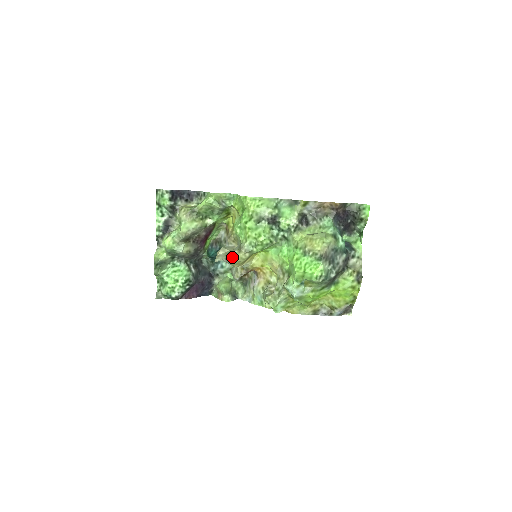
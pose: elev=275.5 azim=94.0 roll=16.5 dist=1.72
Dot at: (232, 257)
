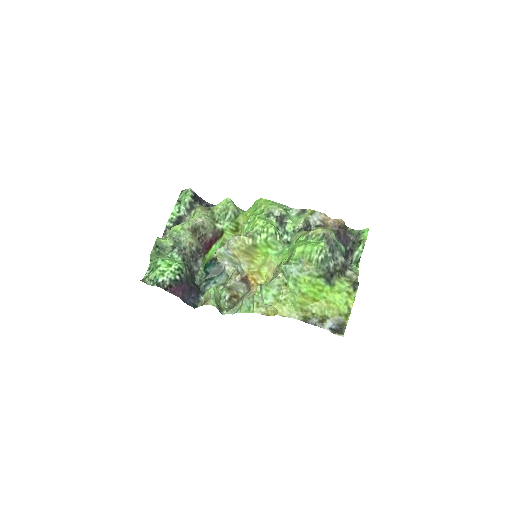
Dot at: (237, 235)
